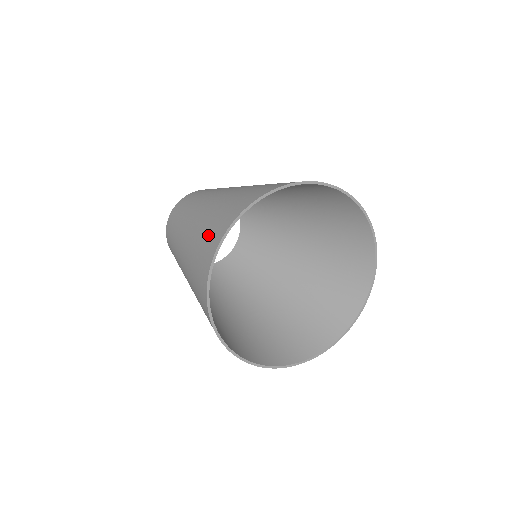
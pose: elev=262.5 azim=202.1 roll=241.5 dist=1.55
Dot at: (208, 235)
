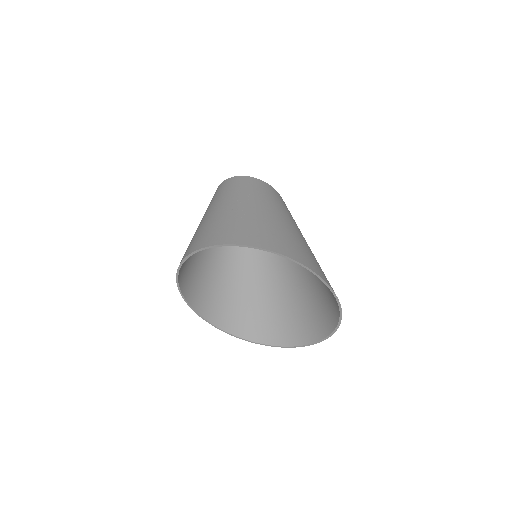
Dot at: occluded
